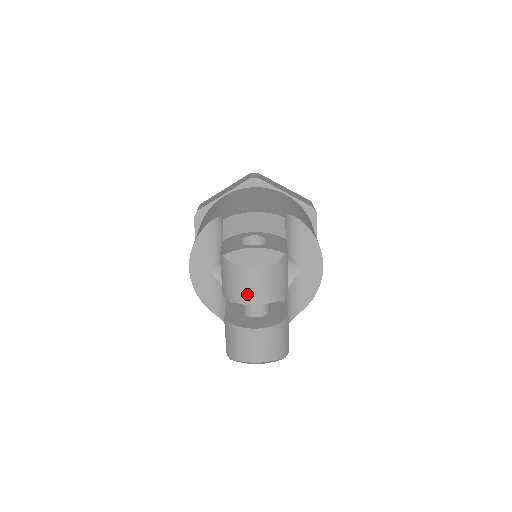
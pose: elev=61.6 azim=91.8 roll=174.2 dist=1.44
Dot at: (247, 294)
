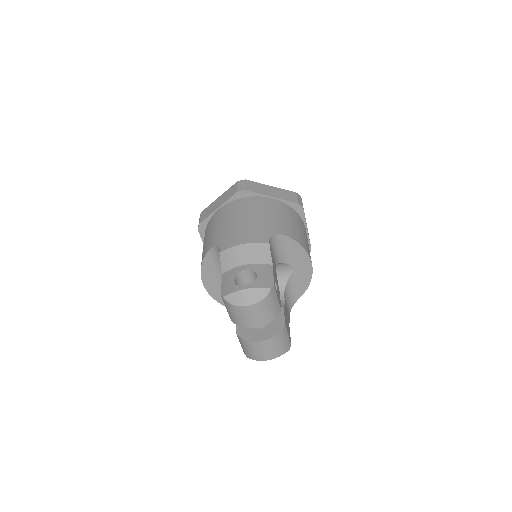
Dot at: (248, 322)
